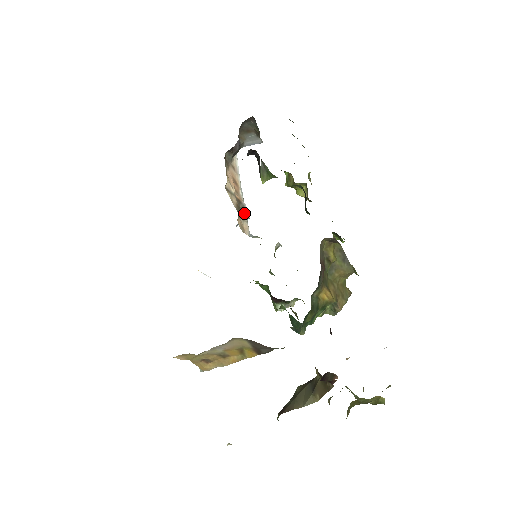
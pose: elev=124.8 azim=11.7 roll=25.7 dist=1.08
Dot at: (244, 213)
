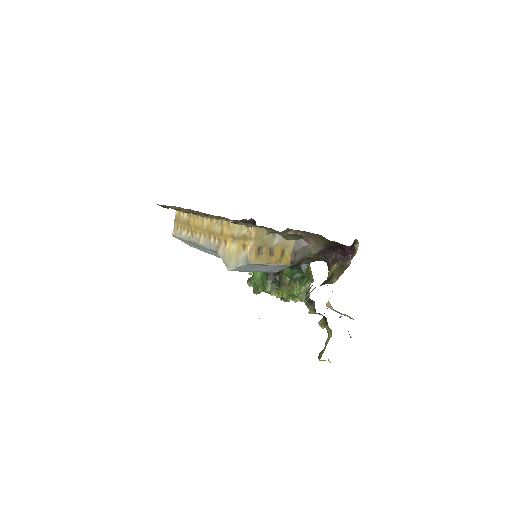
Dot at: occluded
